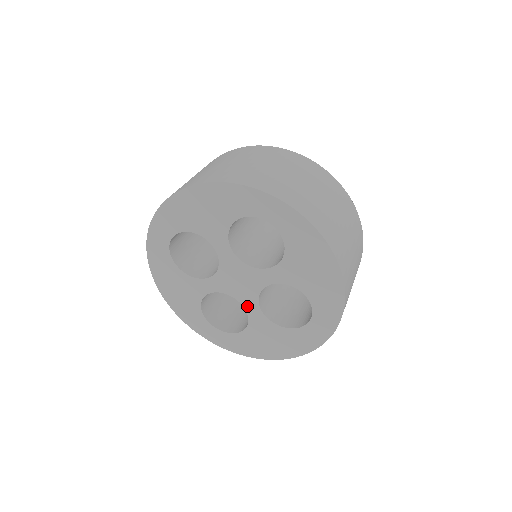
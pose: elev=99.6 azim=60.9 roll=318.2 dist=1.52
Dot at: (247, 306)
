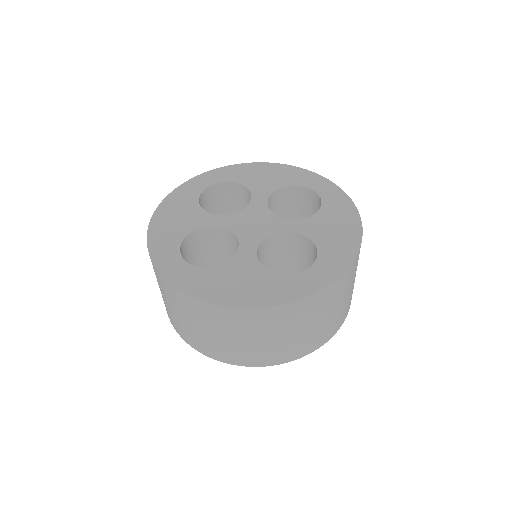
Dot at: (244, 244)
